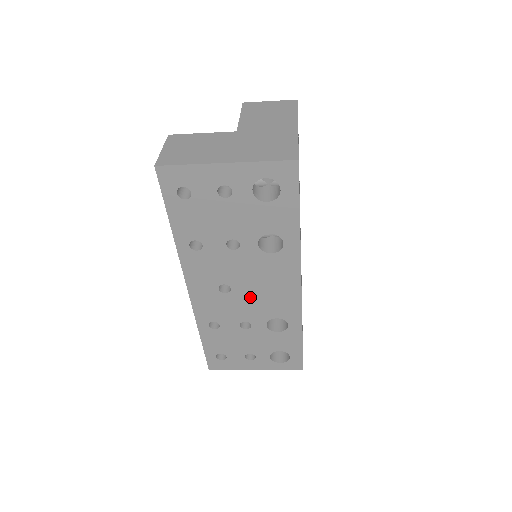
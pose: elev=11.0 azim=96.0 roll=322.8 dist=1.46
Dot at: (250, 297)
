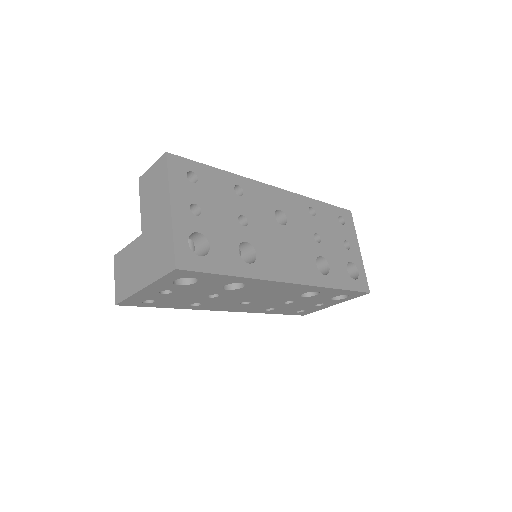
Dot at: (268, 298)
